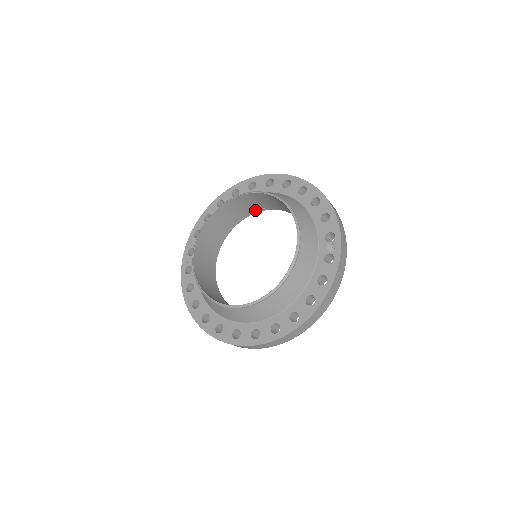
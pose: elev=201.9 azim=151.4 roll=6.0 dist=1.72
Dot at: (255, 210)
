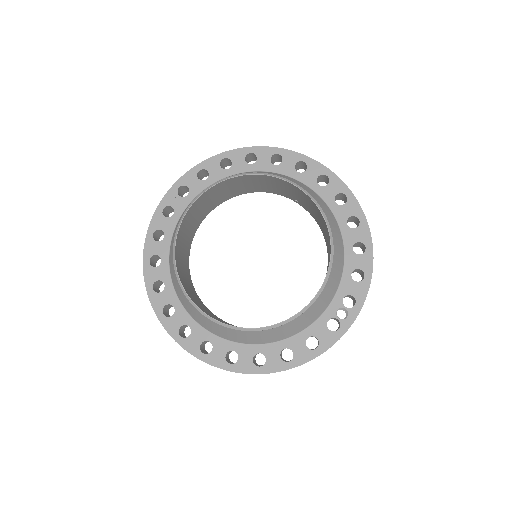
Dot at: (285, 194)
